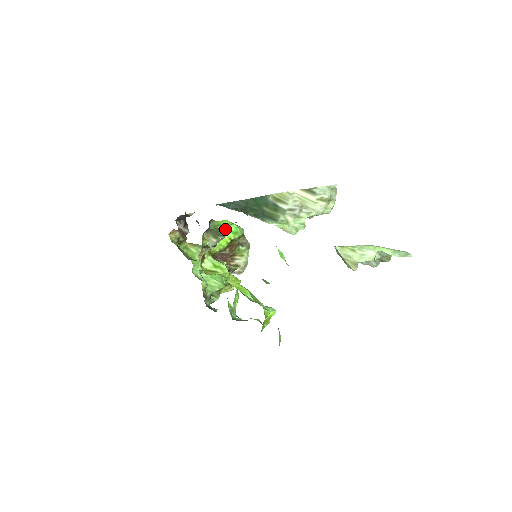
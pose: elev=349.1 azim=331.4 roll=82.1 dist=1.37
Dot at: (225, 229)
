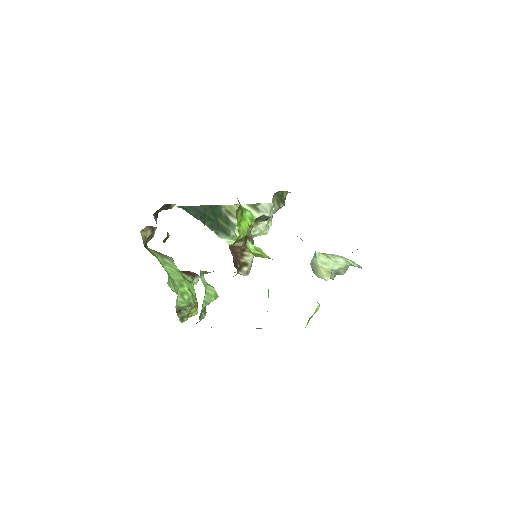
Dot at: (285, 196)
